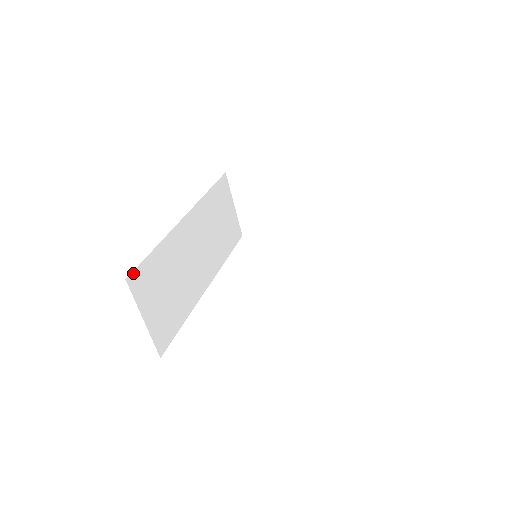
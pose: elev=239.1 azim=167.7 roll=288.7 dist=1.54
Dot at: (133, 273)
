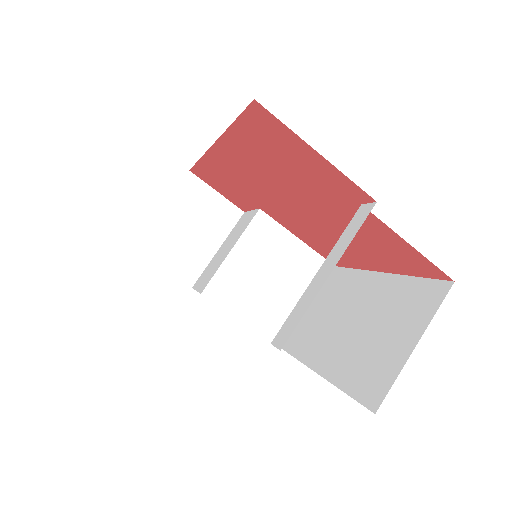
Dot at: (246, 108)
